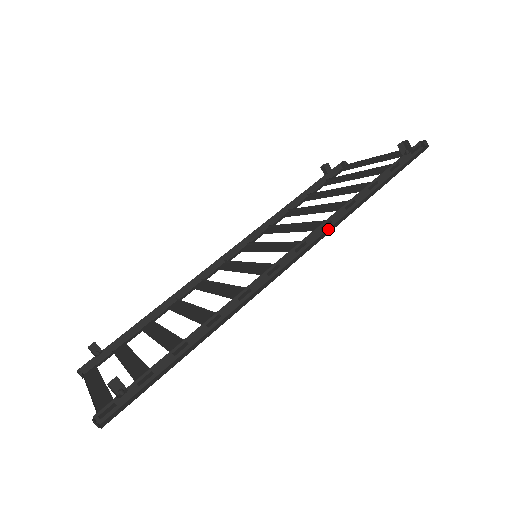
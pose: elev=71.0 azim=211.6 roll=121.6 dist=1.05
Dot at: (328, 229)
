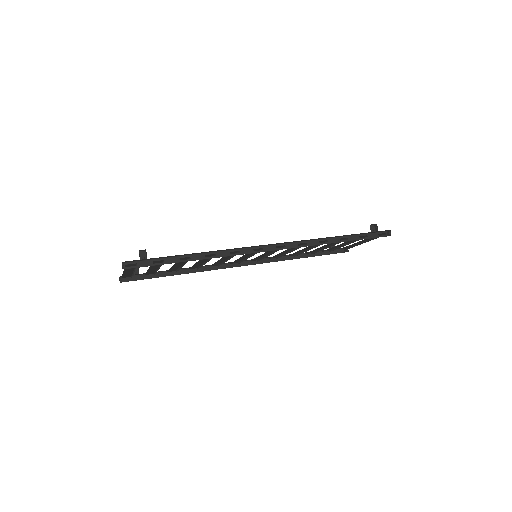
Dot at: occluded
